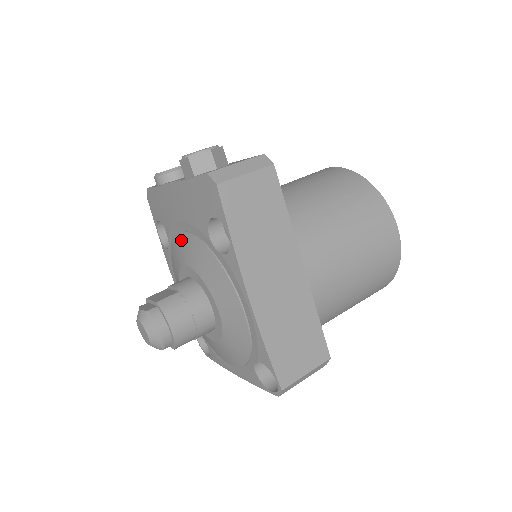
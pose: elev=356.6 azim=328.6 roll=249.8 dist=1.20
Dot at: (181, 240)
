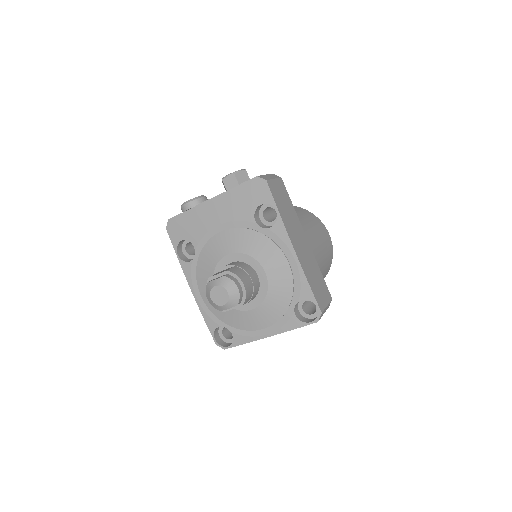
Dot at: (220, 238)
